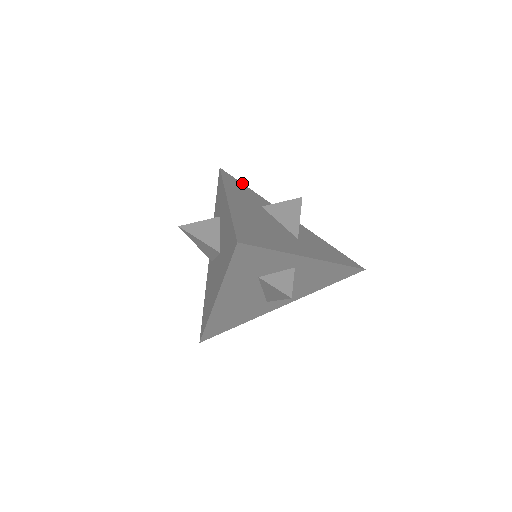
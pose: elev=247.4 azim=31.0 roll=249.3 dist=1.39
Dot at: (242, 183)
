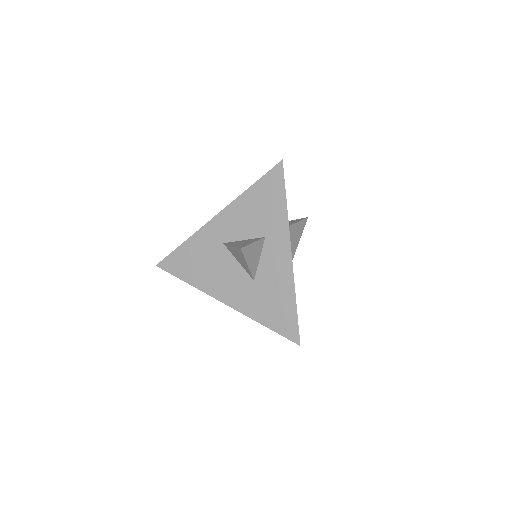
Dot at: occluded
